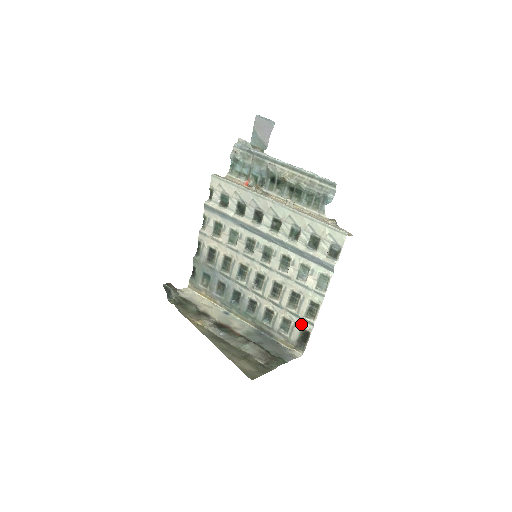
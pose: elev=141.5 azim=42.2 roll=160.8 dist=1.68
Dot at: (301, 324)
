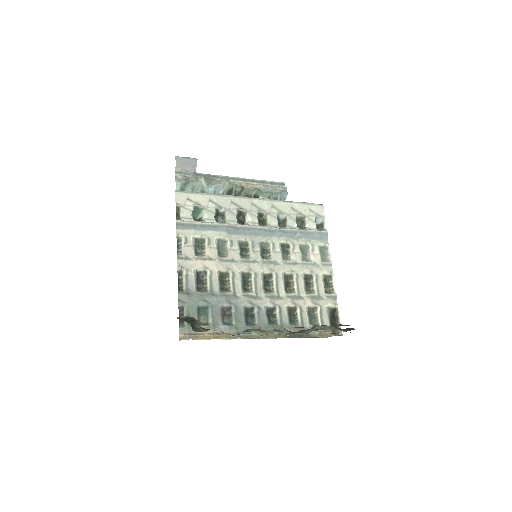
Dot at: (326, 304)
